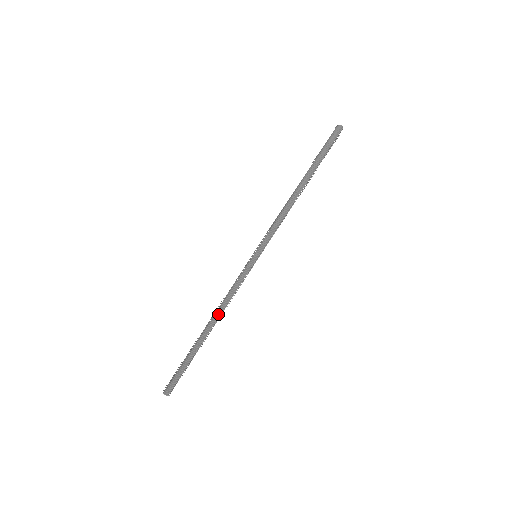
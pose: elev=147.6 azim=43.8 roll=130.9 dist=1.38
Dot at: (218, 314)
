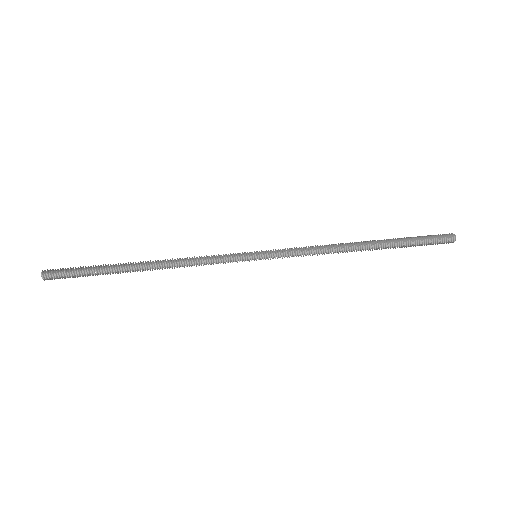
Dot at: (166, 262)
